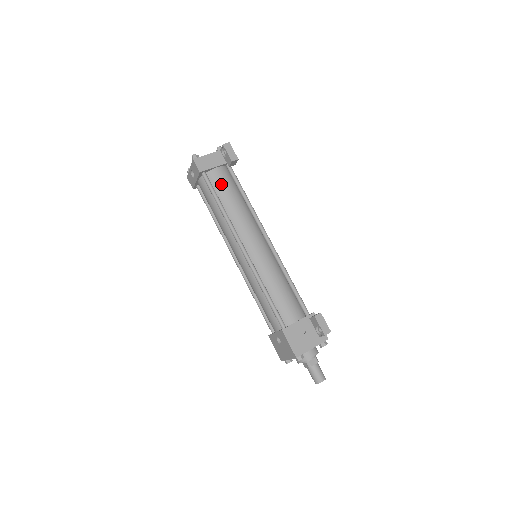
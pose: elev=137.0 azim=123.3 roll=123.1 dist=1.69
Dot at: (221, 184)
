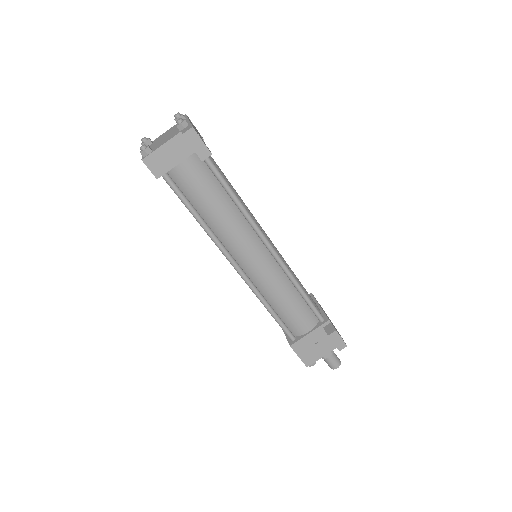
Dot at: (193, 186)
